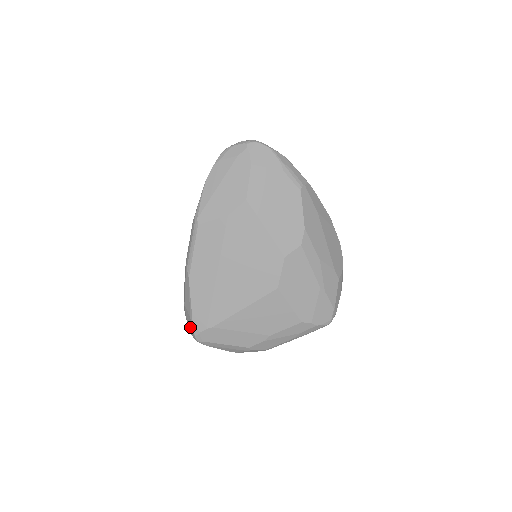
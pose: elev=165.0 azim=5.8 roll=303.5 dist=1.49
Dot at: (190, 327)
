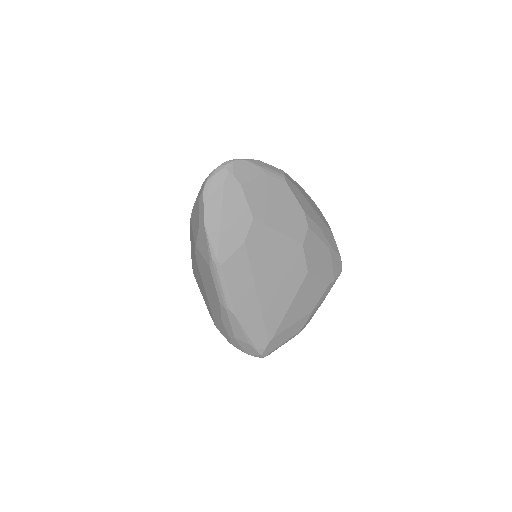
Dot at: (251, 351)
